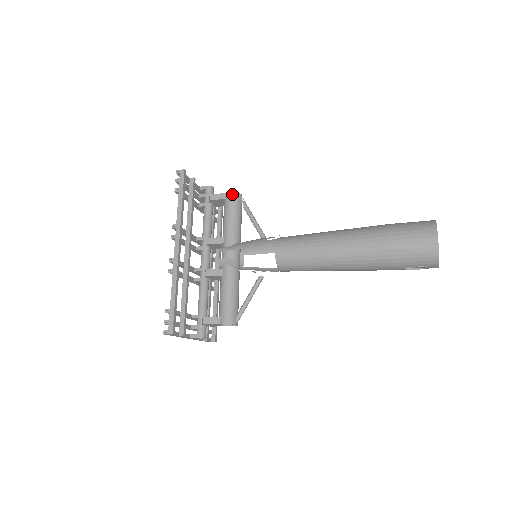
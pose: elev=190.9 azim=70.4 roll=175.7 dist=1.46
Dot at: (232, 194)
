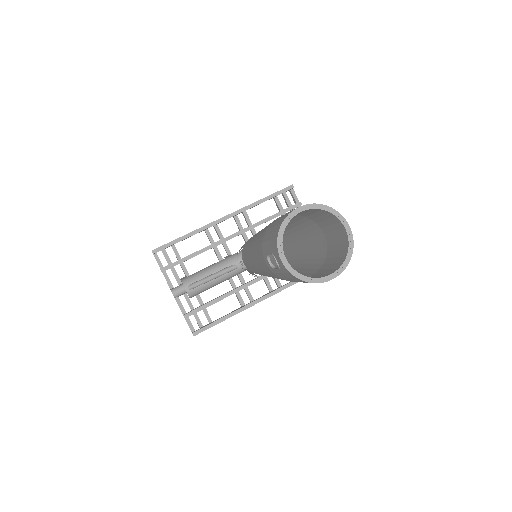
Dot at: occluded
